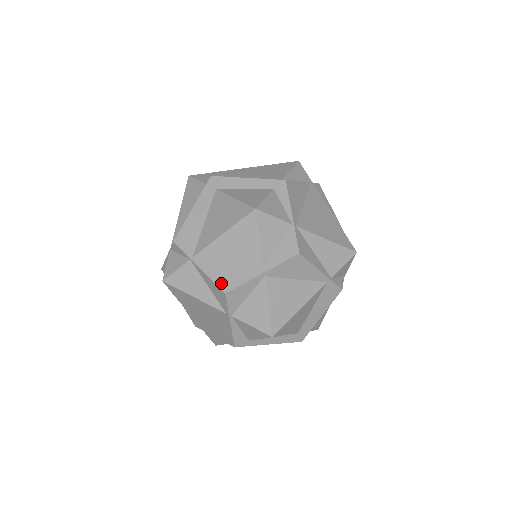
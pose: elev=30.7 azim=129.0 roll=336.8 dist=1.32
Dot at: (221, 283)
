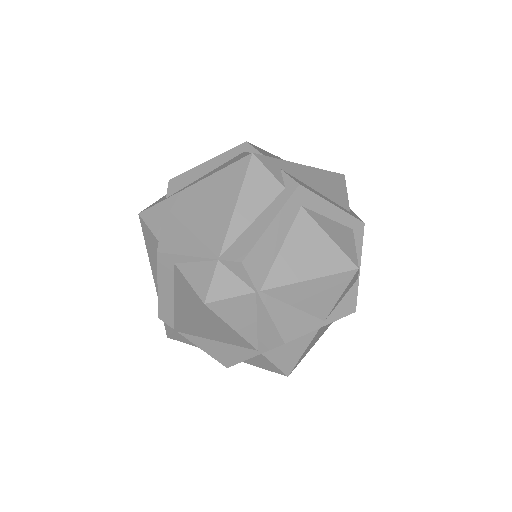
Dot at: (284, 331)
